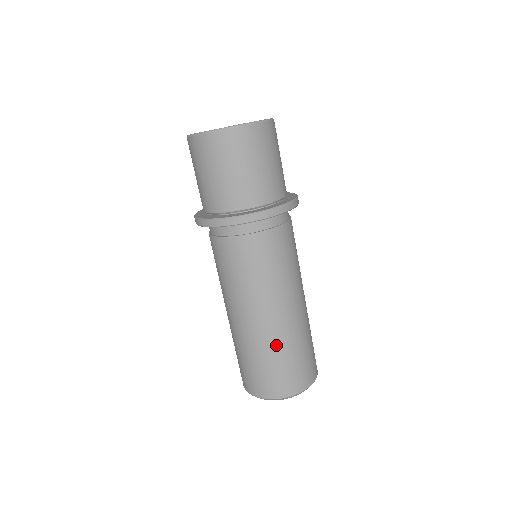
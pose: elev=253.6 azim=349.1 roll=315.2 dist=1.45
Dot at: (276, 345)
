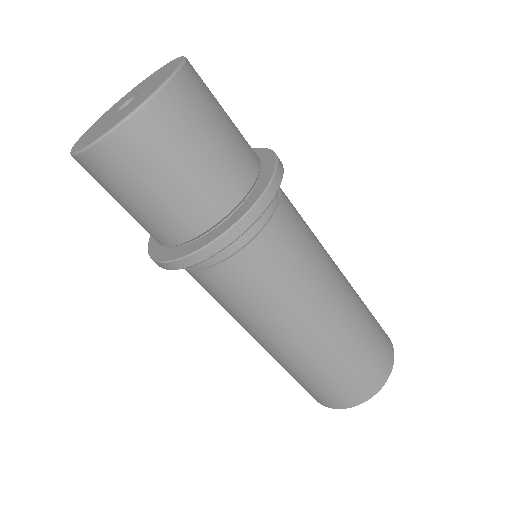
Dot at: (357, 328)
